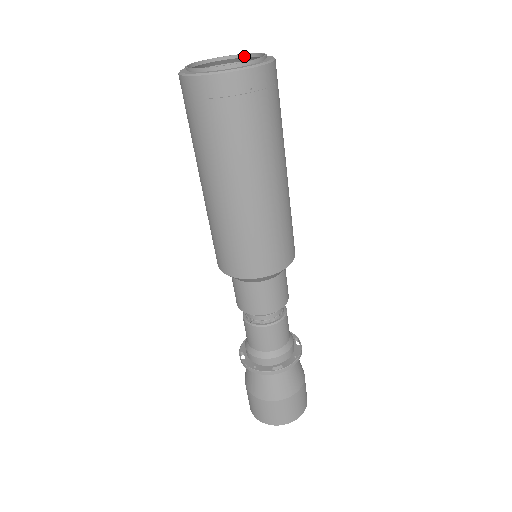
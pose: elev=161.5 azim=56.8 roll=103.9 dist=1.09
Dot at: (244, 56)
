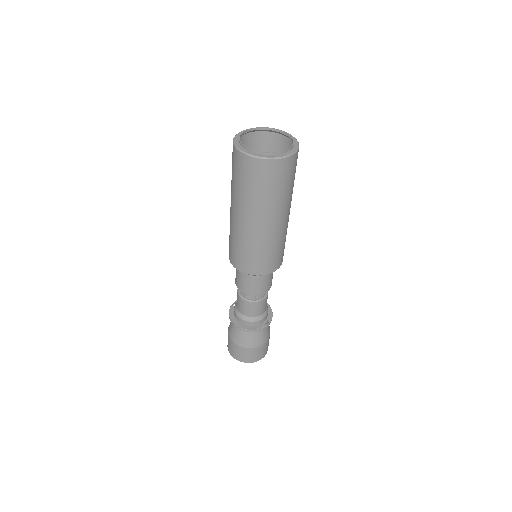
Dot at: (258, 129)
